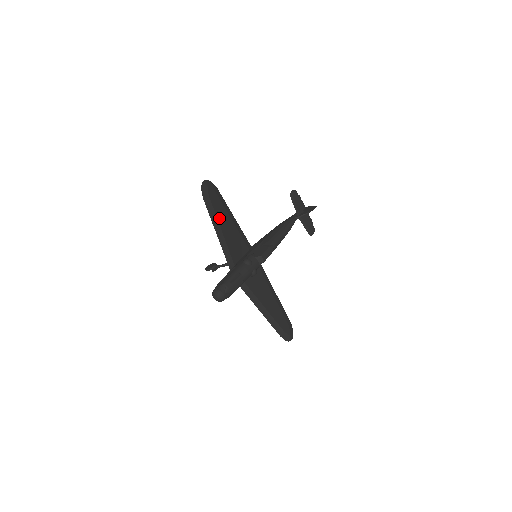
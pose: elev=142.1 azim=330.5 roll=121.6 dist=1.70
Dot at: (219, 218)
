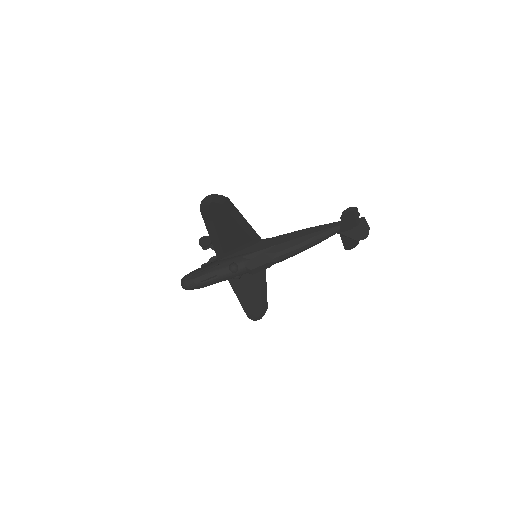
Dot at: (218, 225)
